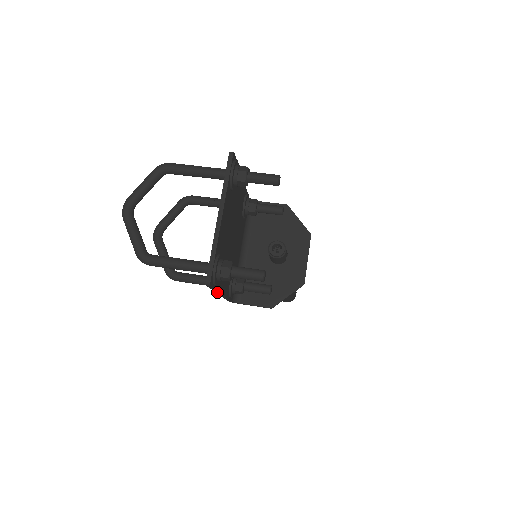
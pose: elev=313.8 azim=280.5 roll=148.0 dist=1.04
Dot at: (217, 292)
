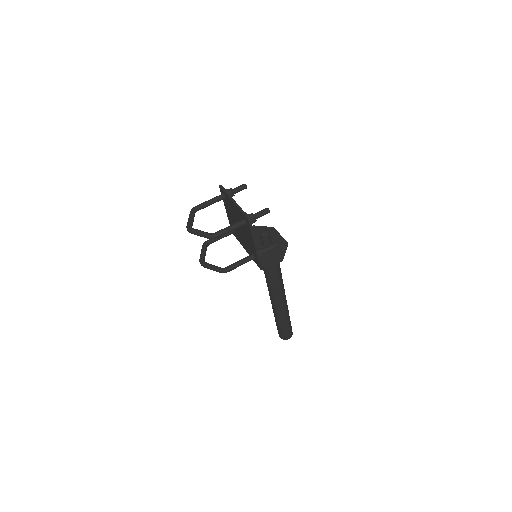
Dot at: (253, 239)
